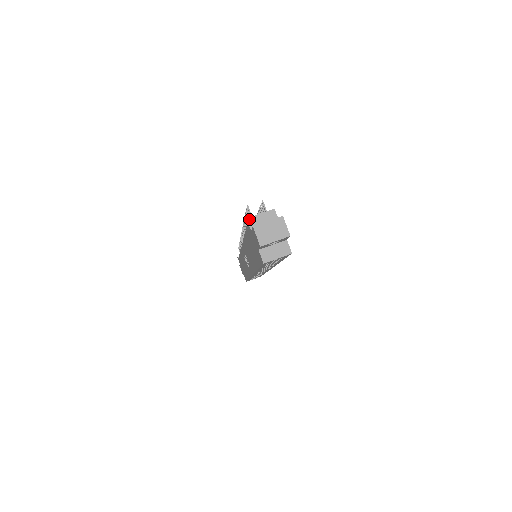
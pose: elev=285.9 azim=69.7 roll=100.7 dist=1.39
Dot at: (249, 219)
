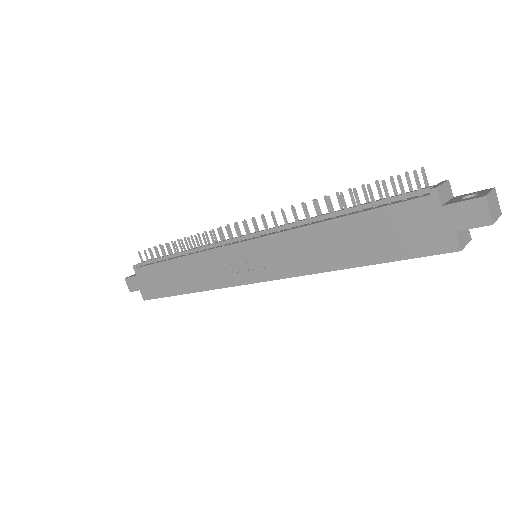
Dot at: (438, 189)
